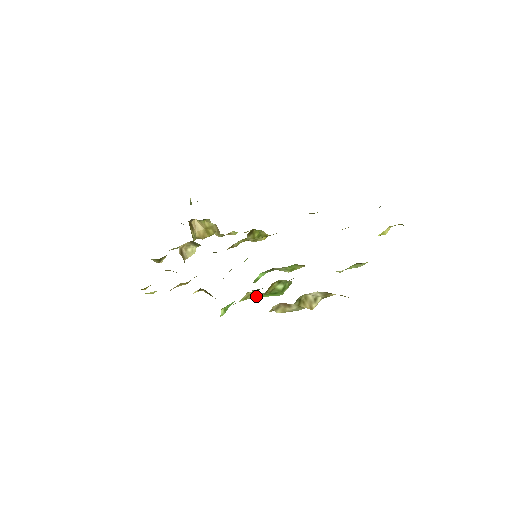
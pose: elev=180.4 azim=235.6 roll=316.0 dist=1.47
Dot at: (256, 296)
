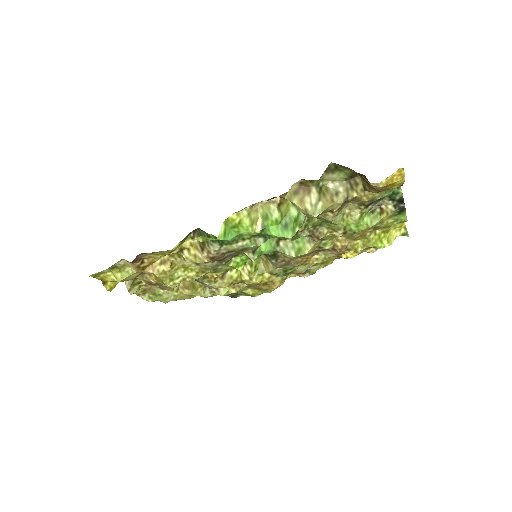
Dot at: (264, 227)
